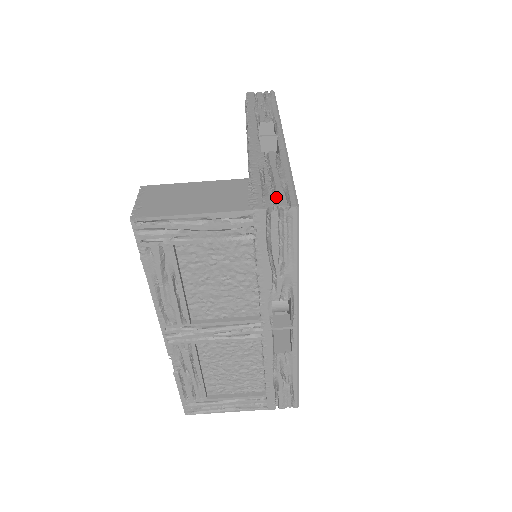
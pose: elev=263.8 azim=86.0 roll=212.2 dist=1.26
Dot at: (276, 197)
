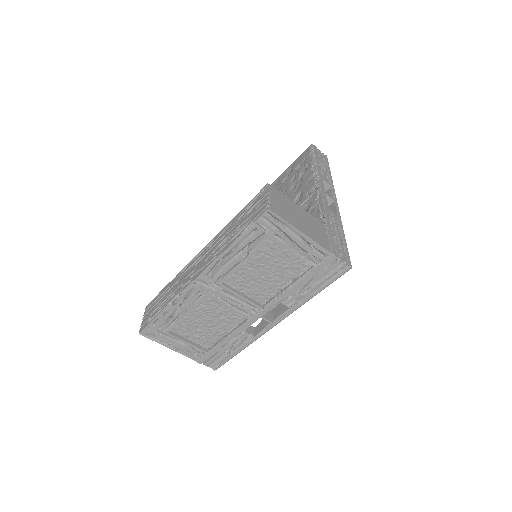
Dot at: (341, 252)
